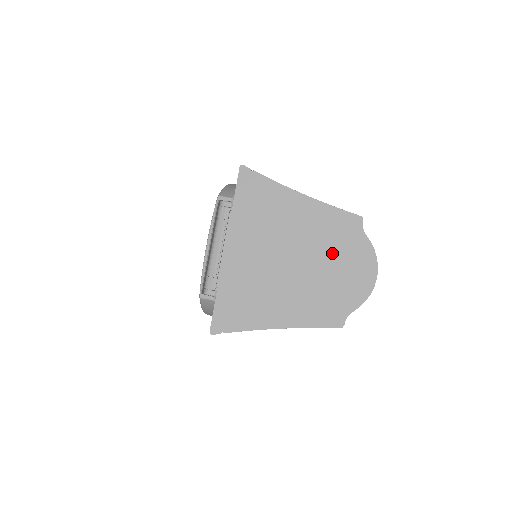
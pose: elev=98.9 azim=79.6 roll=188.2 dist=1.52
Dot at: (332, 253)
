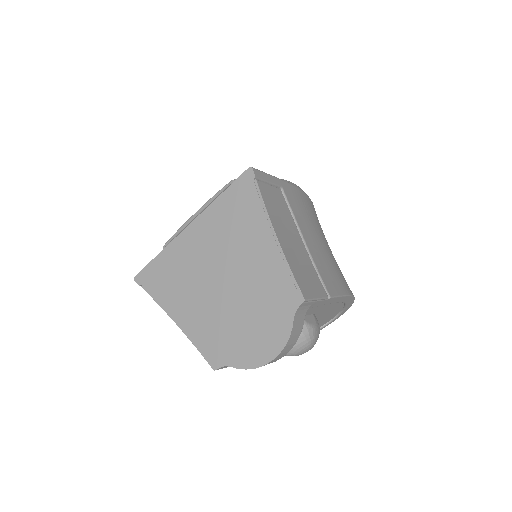
Dot at: (256, 305)
